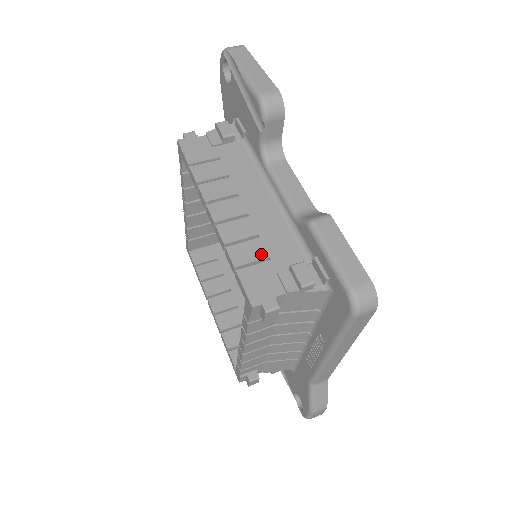
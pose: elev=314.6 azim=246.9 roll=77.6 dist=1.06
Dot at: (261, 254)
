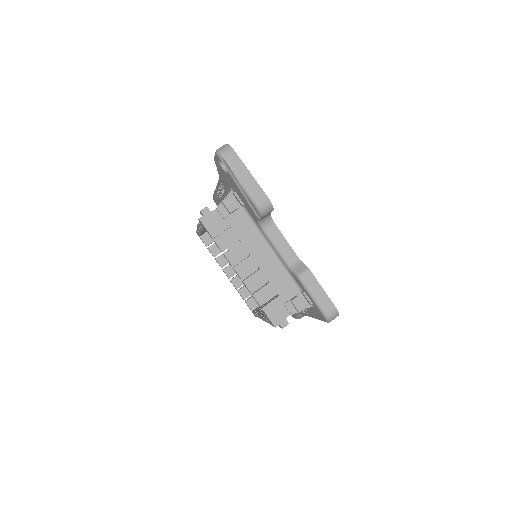
Dot at: (273, 294)
